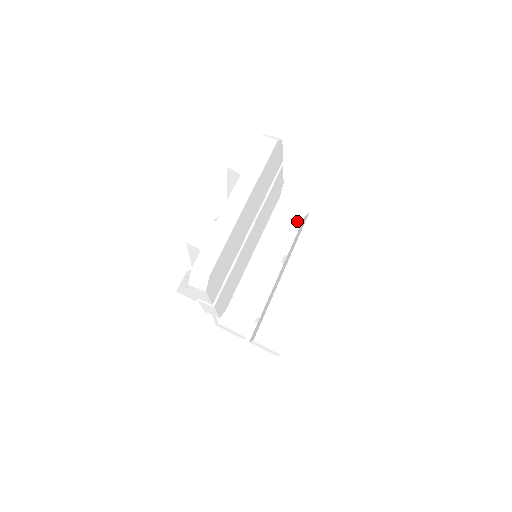
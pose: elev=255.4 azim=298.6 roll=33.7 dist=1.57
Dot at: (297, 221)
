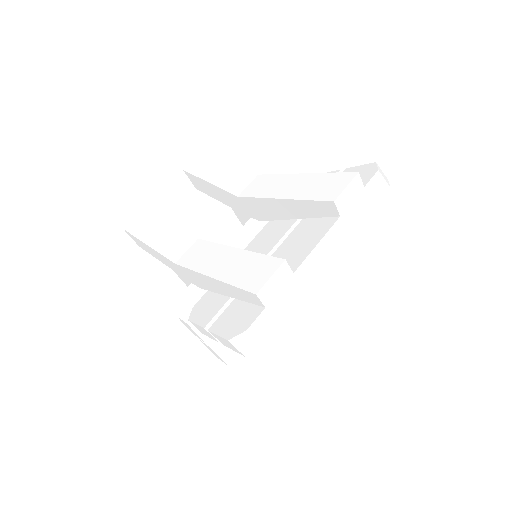
Dot at: occluded
